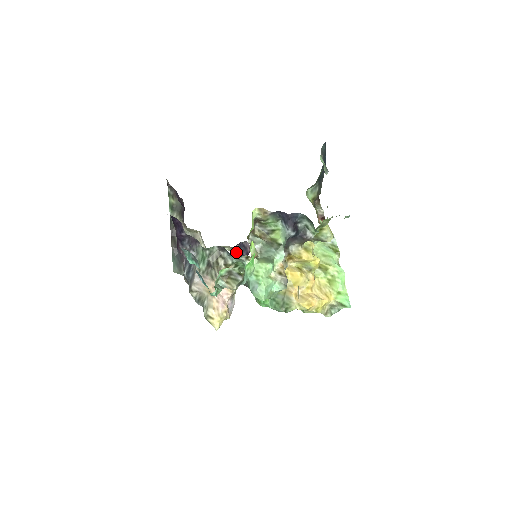
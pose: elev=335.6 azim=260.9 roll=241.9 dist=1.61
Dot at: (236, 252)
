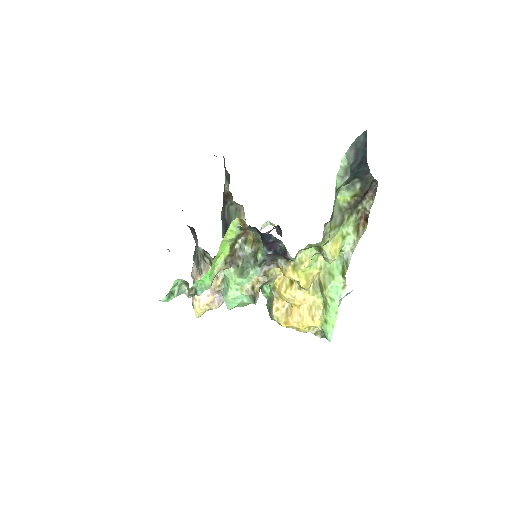
Dot at: (278, 231)
